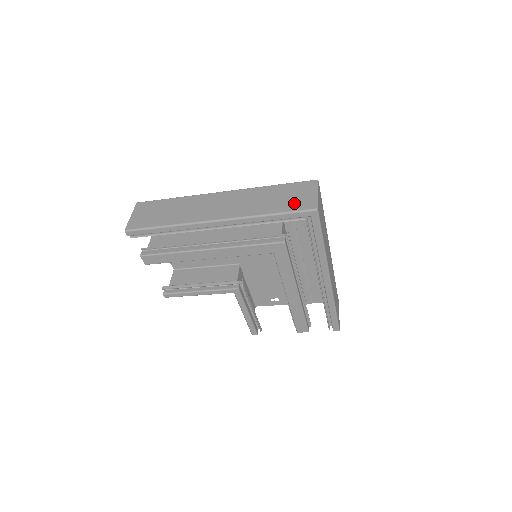
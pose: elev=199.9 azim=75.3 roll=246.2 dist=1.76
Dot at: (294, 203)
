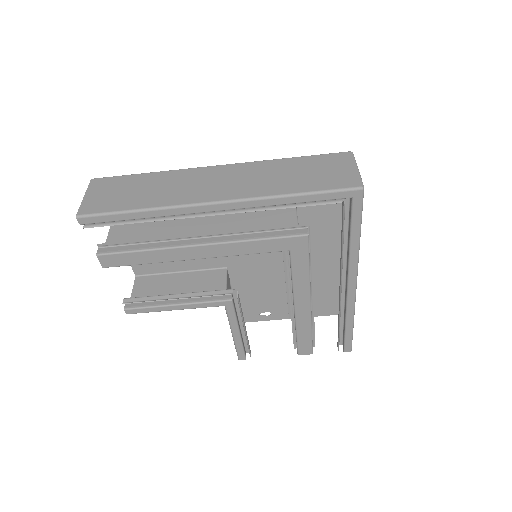
Dot at: (328, 179)
